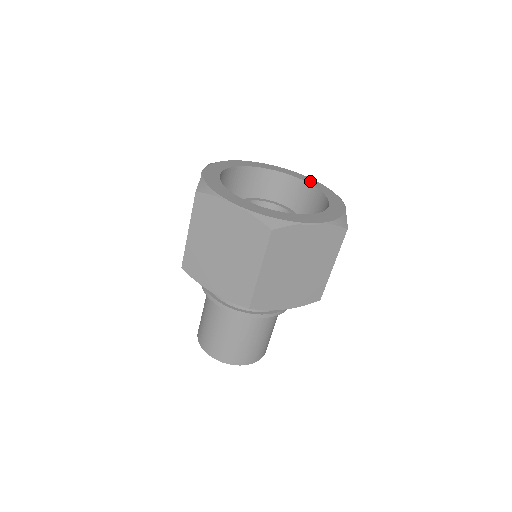
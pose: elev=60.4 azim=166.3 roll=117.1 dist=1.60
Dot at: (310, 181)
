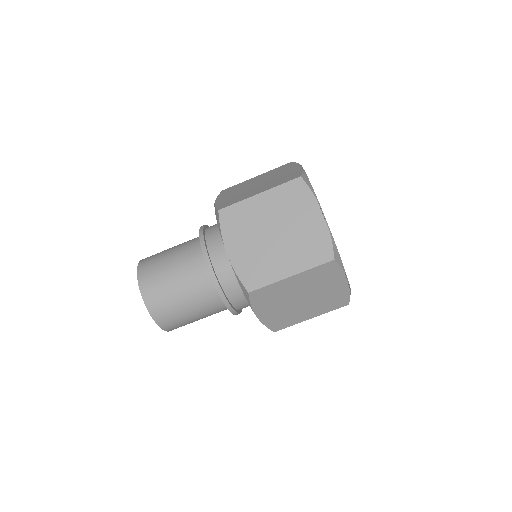
Dot at: occluded
